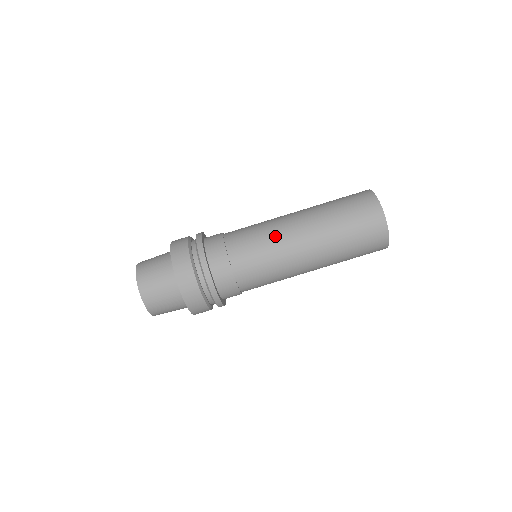
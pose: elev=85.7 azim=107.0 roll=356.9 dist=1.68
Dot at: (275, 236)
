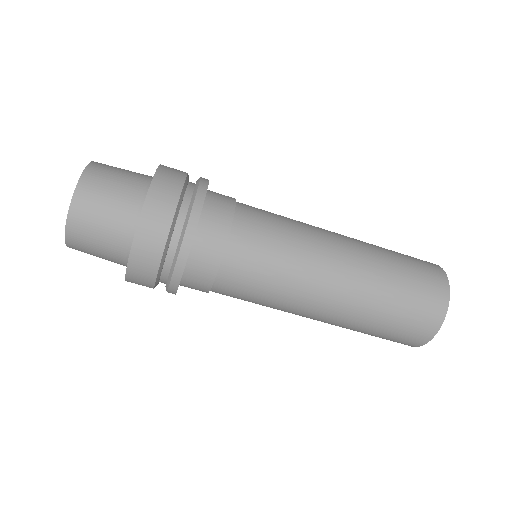
Dot at: (303, 259)
